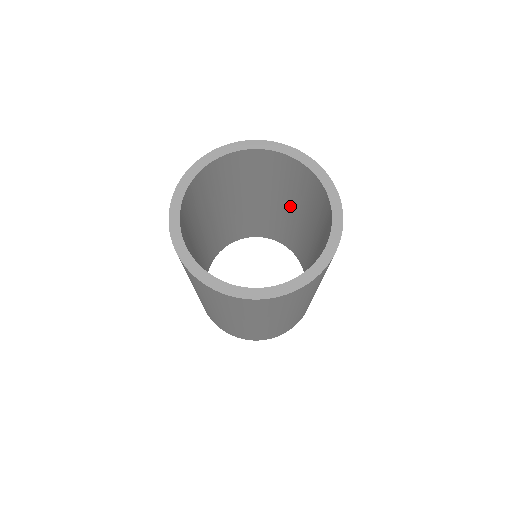
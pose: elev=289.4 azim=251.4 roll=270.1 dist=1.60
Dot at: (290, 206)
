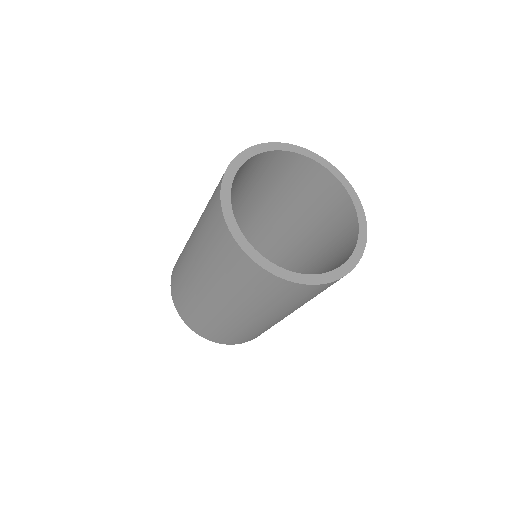
Dot at: (313, 257)
